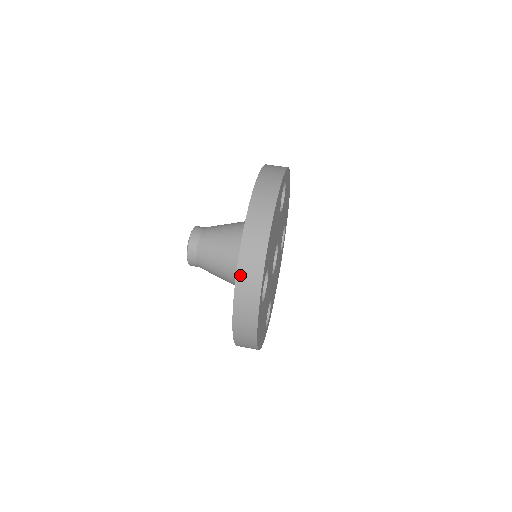
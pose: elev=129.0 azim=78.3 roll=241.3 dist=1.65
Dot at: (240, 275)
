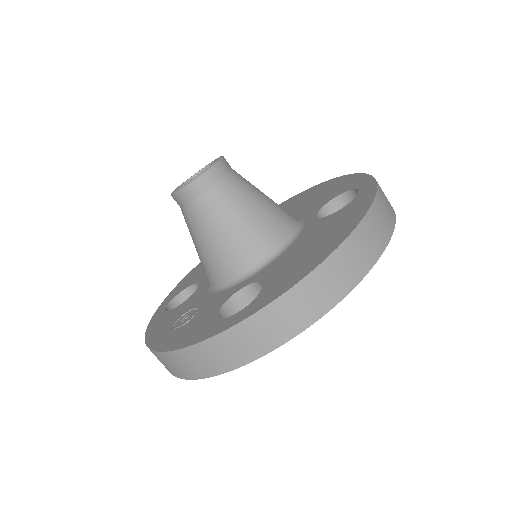
Dot at: (267, 313)
